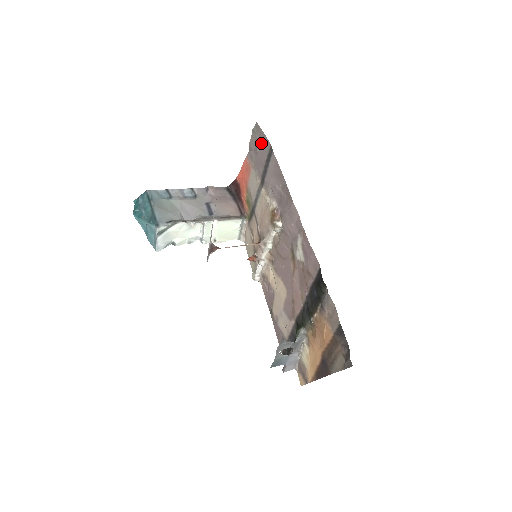
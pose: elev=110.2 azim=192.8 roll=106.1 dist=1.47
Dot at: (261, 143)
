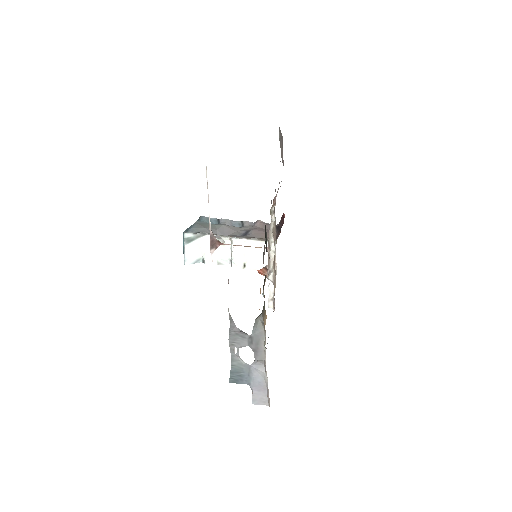
Dot at: (282, 146)
